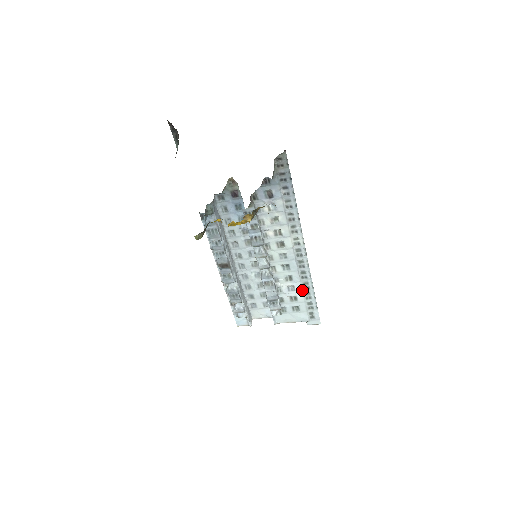
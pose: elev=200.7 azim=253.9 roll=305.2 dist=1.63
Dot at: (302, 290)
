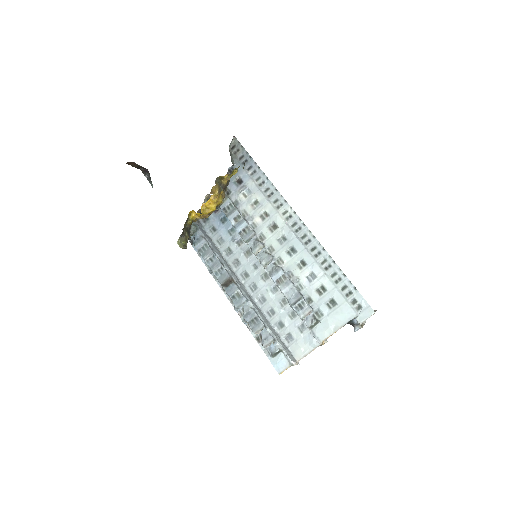
Dot at: (324, 272)
